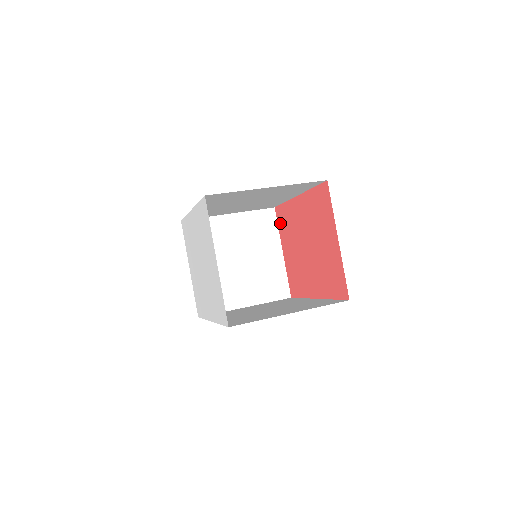
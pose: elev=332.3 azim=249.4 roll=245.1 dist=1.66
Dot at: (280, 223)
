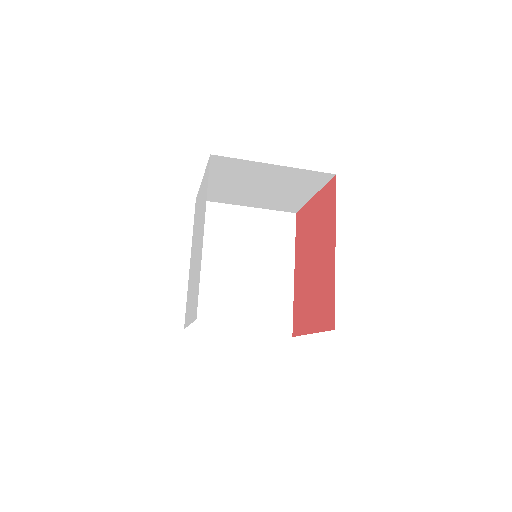
Dot at: (299, 327)
